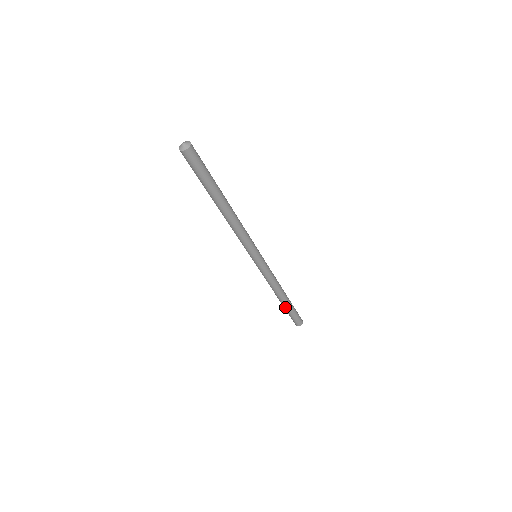
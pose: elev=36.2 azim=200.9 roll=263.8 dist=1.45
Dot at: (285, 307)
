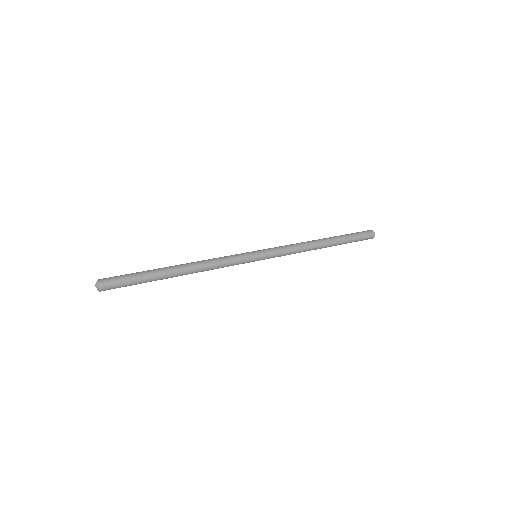
Dot at: occluded
